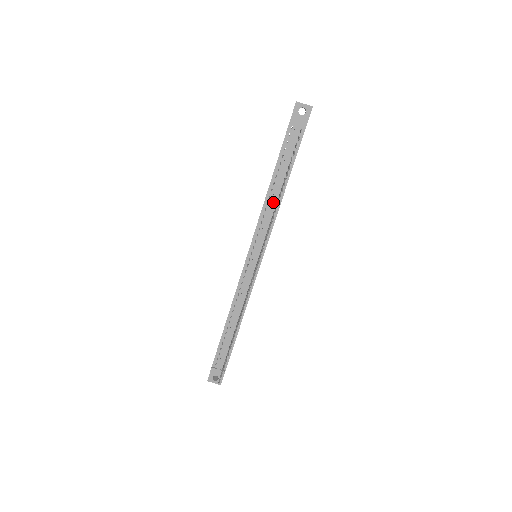
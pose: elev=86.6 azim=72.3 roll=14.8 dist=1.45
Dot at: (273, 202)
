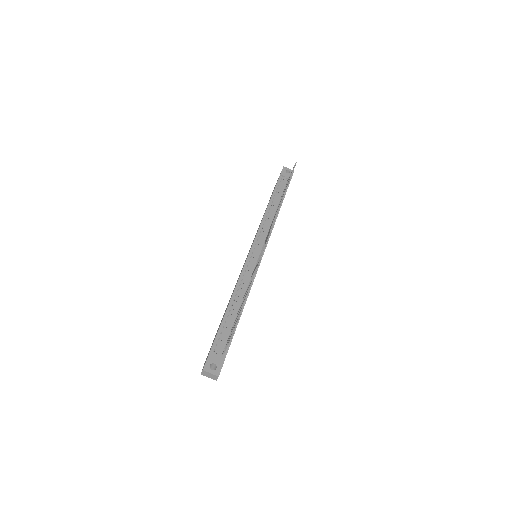
Dot at: (271, 215)
